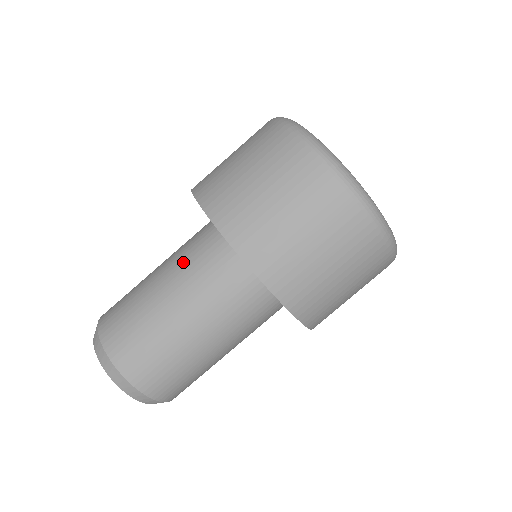
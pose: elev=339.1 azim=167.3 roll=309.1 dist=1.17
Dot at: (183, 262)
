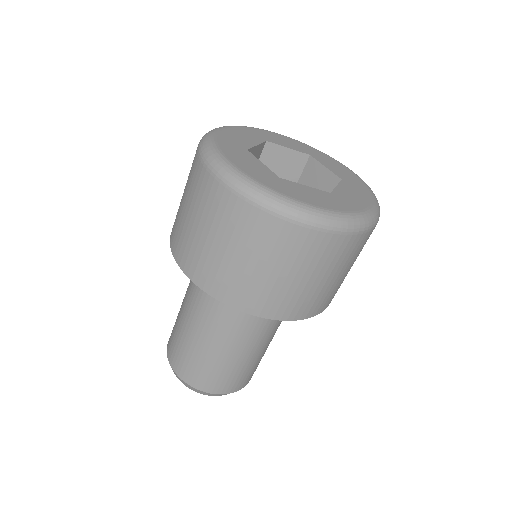
Dot at: (236, 327)
